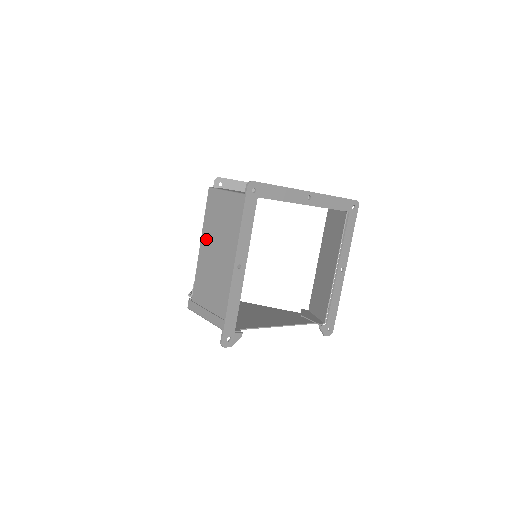
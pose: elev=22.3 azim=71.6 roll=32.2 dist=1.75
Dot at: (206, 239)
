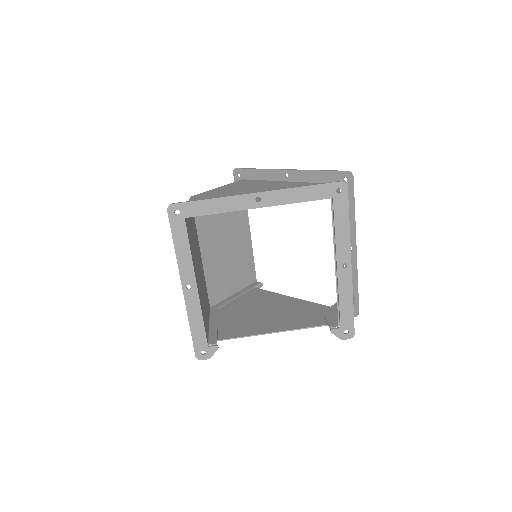
Dot at: occluded
